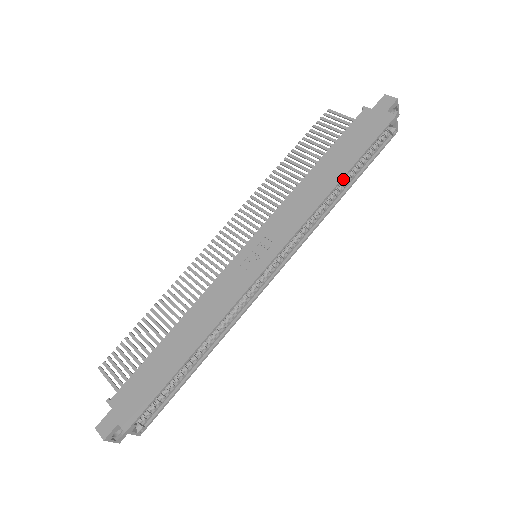
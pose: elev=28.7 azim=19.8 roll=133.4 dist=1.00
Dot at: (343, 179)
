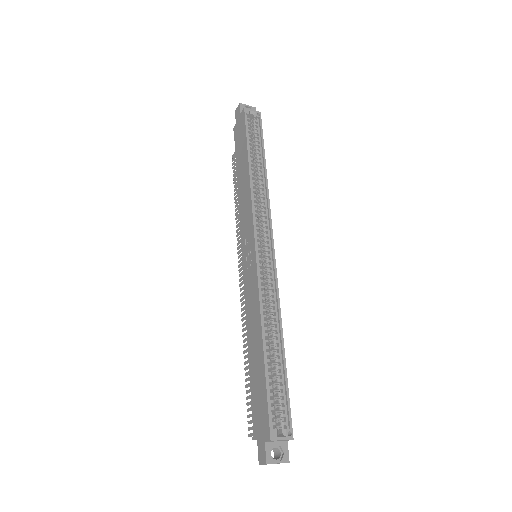
Dot at: (252, 164)
